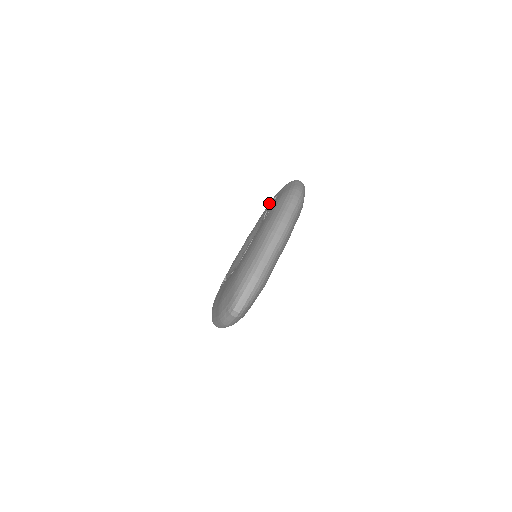
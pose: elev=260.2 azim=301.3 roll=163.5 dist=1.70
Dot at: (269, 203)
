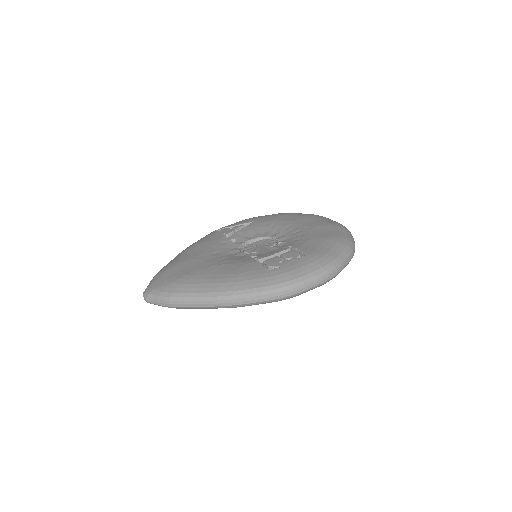
Dot at: (320, 237)
